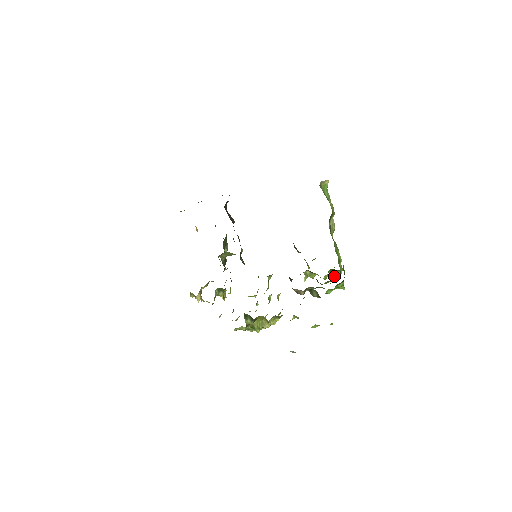
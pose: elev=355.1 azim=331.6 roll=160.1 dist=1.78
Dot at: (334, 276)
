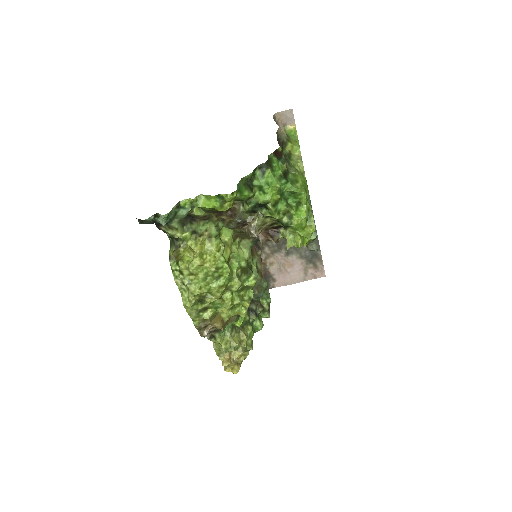
Dot at: (305, 216)
